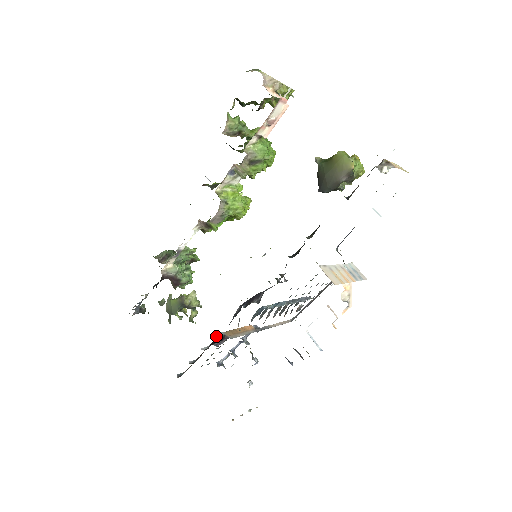
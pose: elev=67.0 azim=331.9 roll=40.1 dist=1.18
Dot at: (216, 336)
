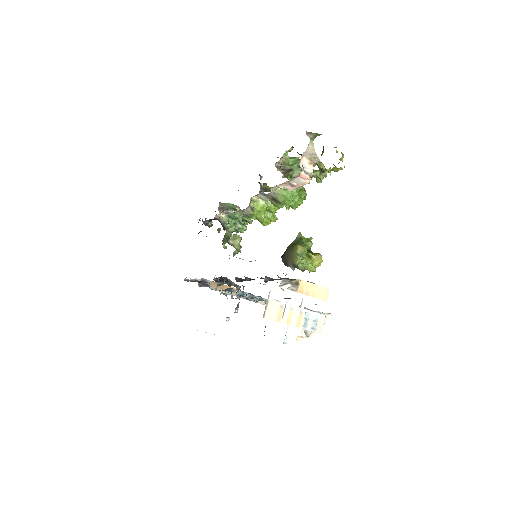
Dot at: (202, 280)
